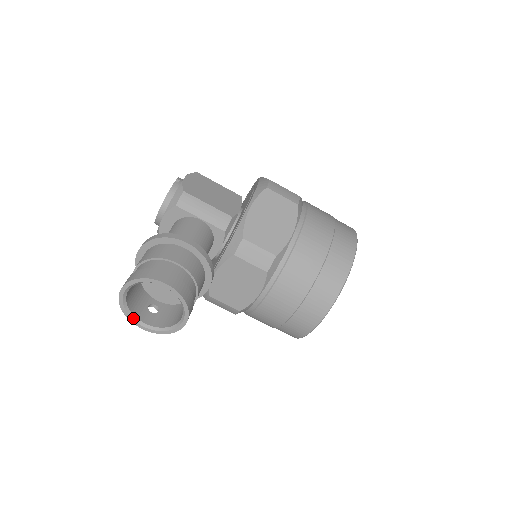
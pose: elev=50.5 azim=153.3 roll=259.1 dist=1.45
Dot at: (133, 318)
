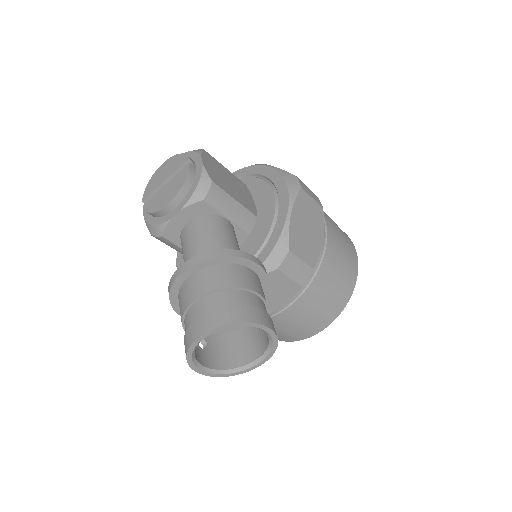
Dot at: (195, 363)
